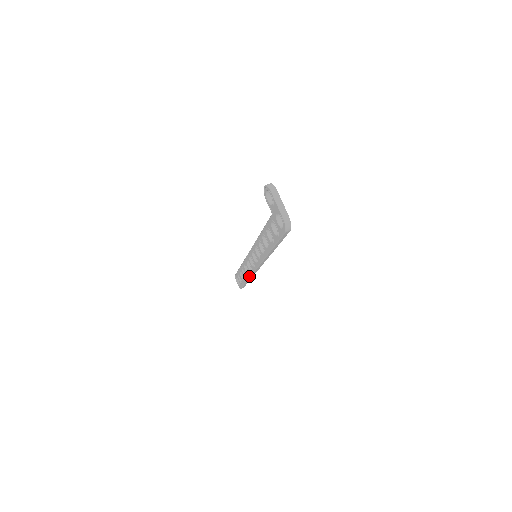
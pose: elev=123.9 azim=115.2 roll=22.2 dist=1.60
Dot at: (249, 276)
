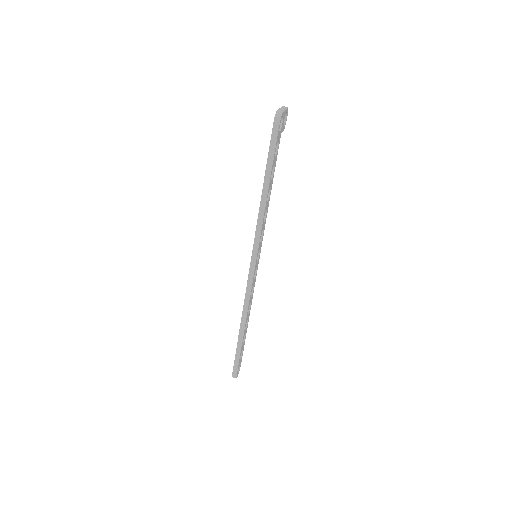
Dot at: (242, 311)
